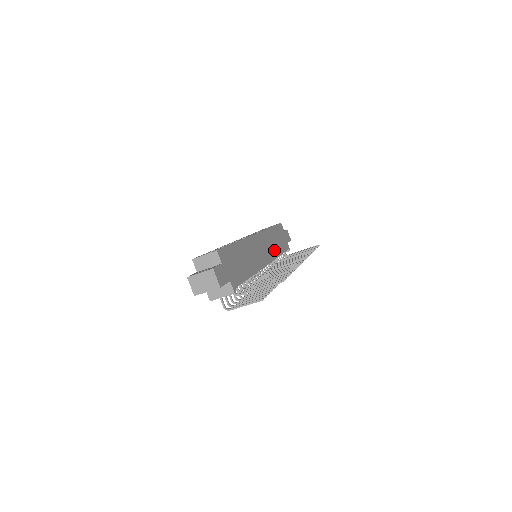
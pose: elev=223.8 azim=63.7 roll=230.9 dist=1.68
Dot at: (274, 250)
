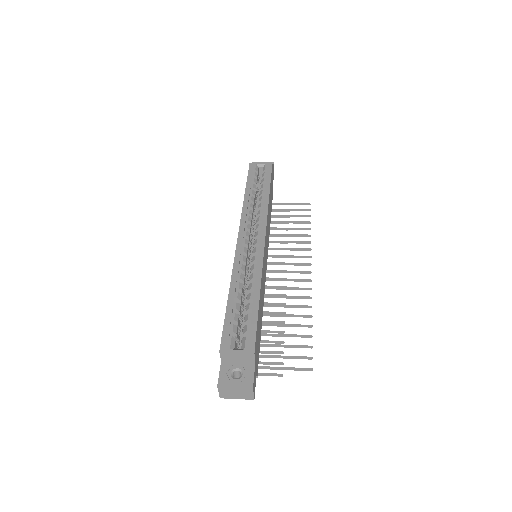
Dot at: (269, 228)
